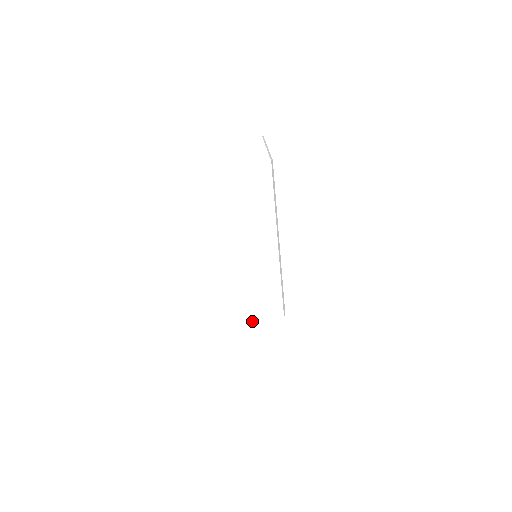
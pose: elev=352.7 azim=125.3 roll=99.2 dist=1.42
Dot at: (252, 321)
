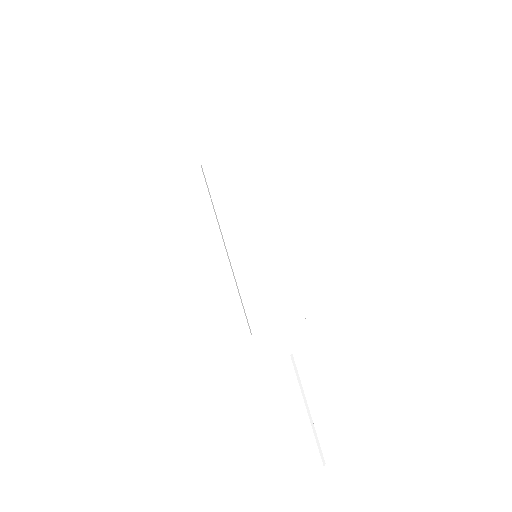
Dot at: (270, 326)
